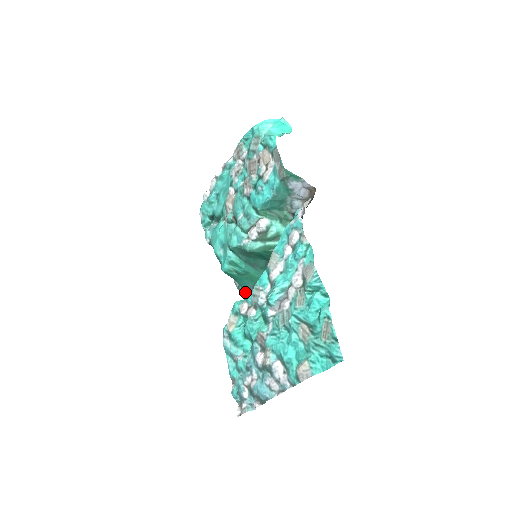
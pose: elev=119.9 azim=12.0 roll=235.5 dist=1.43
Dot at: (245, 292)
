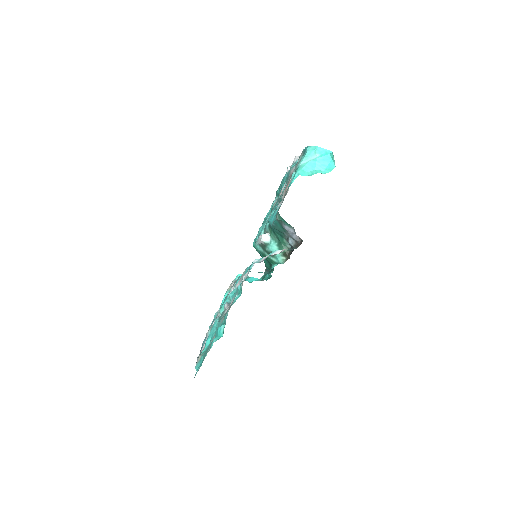
Dot at: occluded
